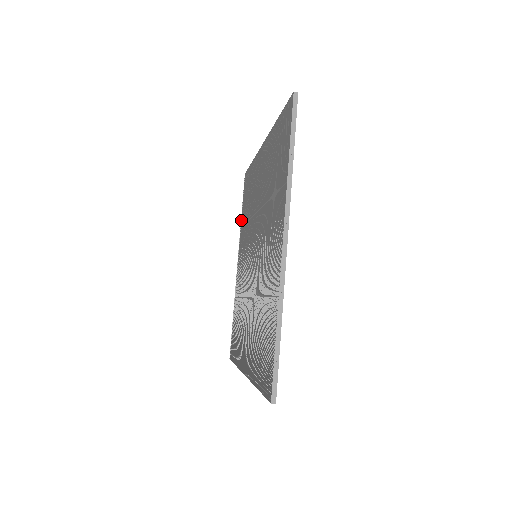
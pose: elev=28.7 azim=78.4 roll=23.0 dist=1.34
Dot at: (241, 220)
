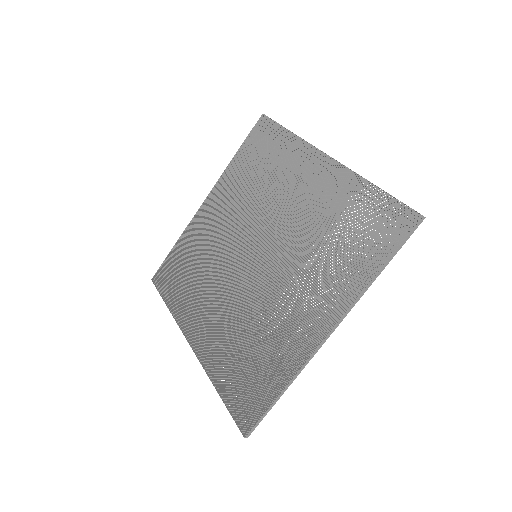
Dot at: (232, 160)
